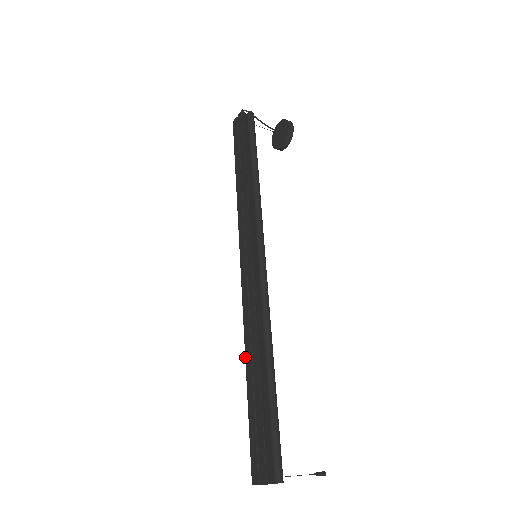
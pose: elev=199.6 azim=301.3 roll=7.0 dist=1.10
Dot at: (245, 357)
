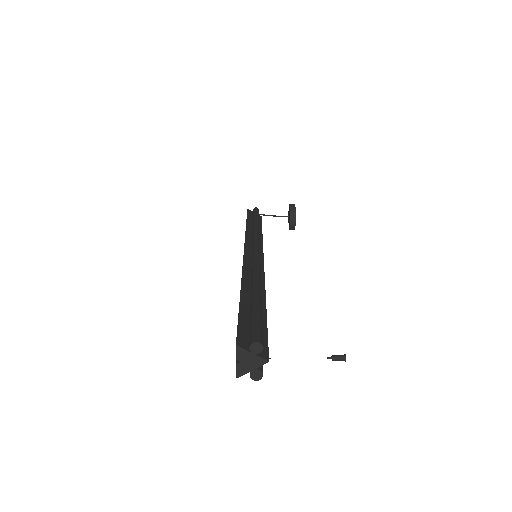
Dot at: occluded
